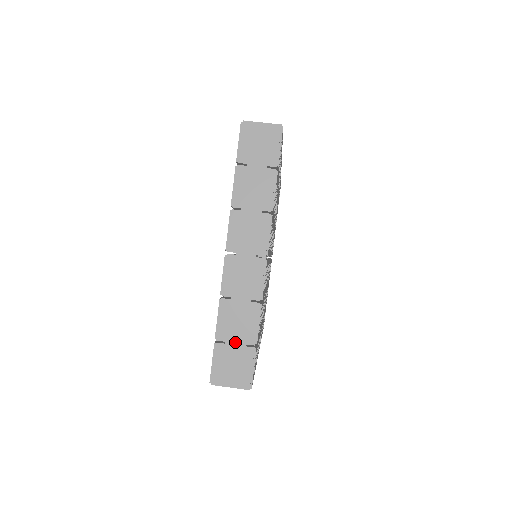
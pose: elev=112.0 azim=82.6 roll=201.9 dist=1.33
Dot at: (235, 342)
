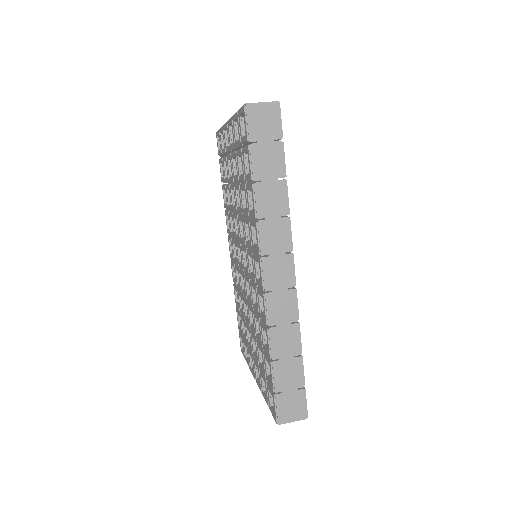
Dot at: occluded
